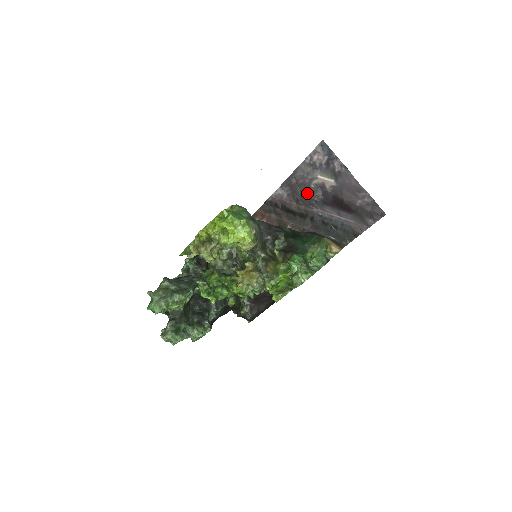
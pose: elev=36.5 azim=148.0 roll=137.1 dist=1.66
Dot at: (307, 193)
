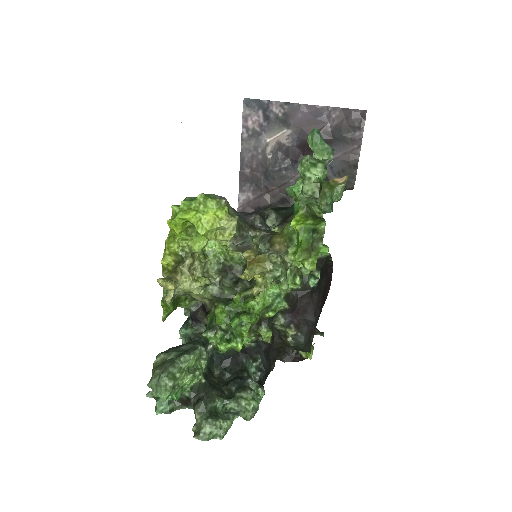
Dot at: (270, 169)
